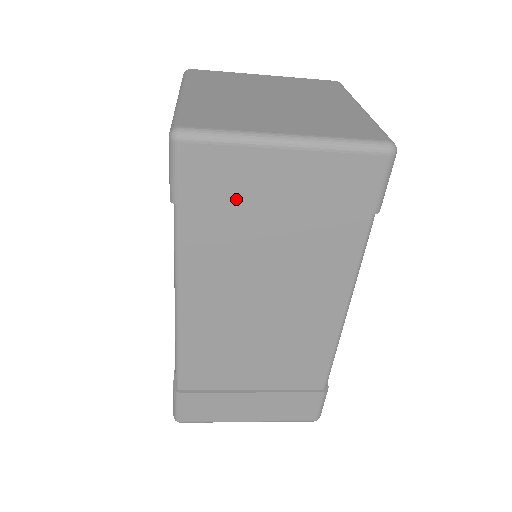
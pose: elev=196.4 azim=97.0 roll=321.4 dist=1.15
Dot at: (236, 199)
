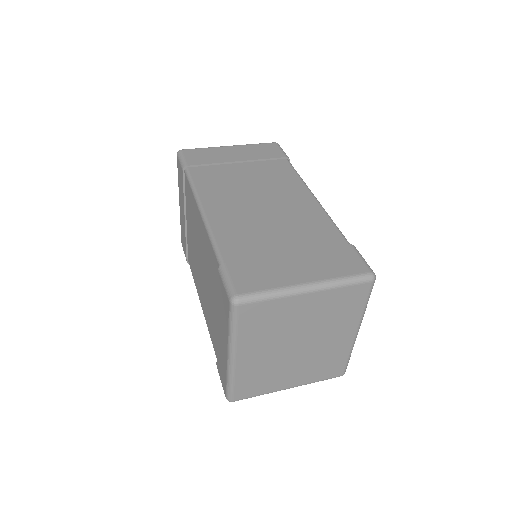
Dot at: occluded
